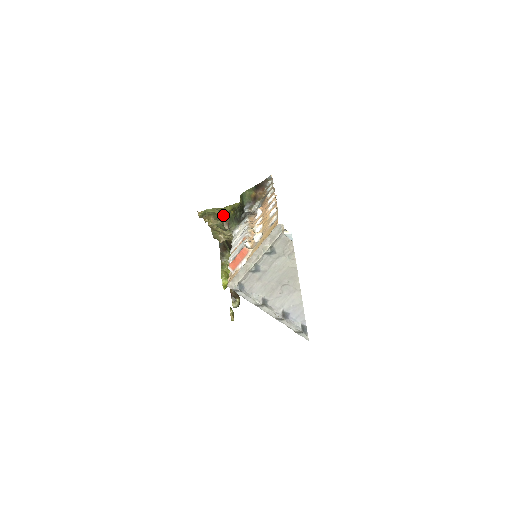
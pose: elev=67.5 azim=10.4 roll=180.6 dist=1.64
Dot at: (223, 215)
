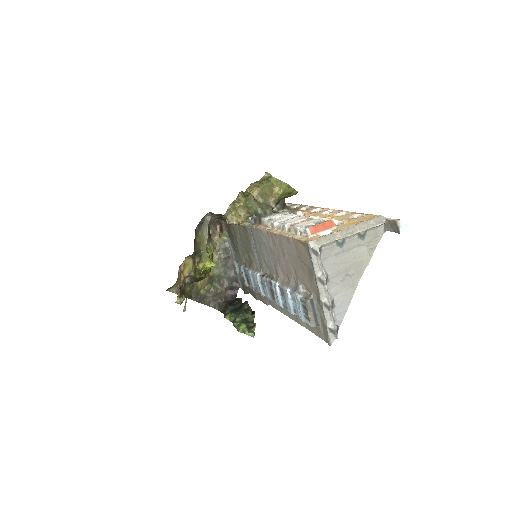
Dot at: (281, 192)
